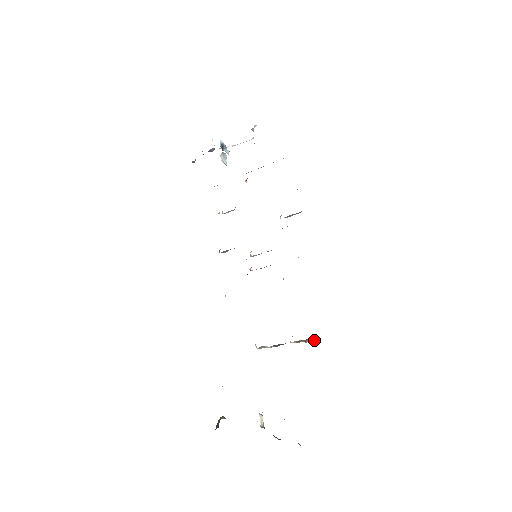
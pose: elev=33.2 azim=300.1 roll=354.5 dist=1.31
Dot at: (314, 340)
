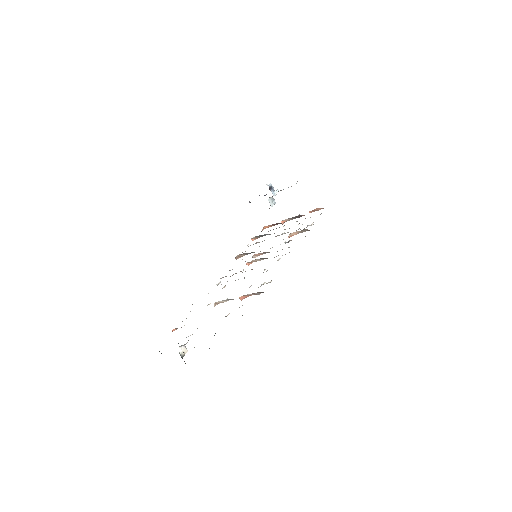
Dot at: occluded
